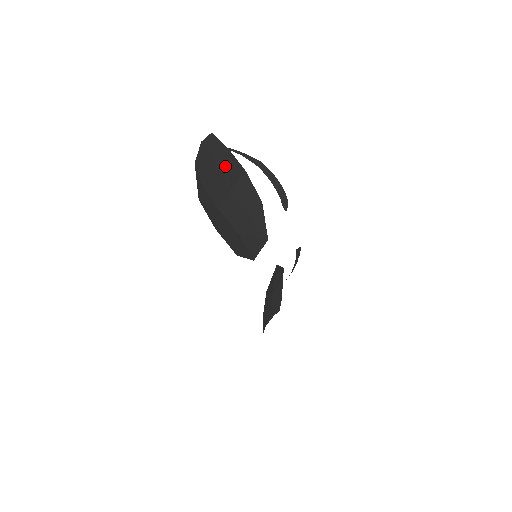
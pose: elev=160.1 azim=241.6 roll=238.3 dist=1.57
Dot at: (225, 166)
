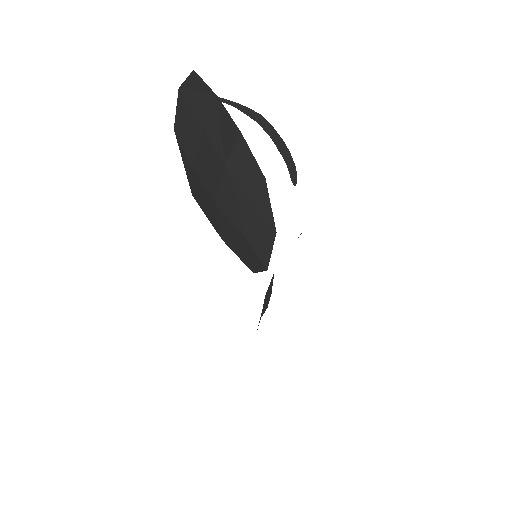
Dot at: (215, 128)
